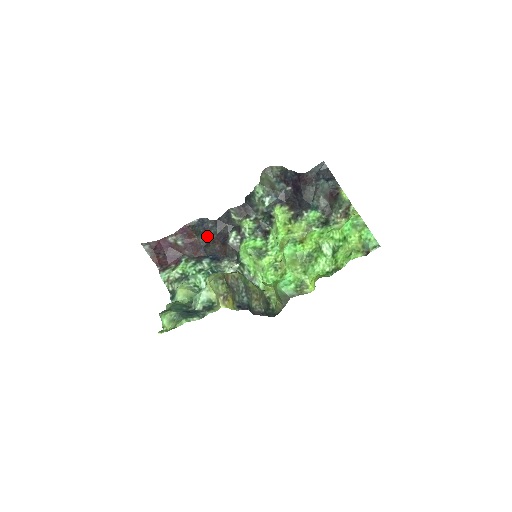
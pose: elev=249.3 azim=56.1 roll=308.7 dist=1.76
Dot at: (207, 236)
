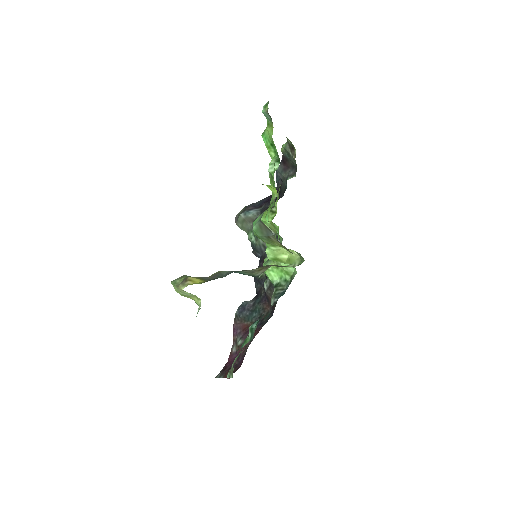
Dot at: (256, 312)
